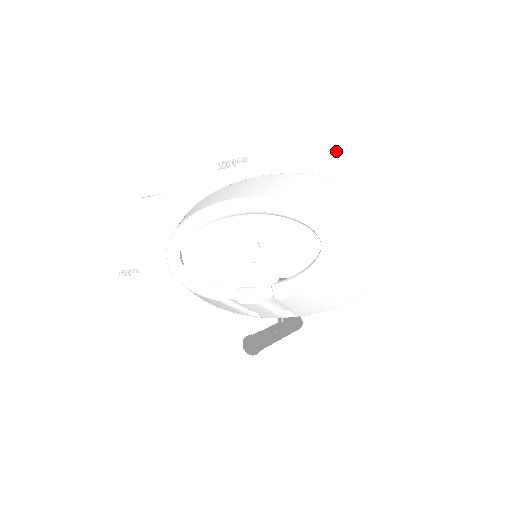
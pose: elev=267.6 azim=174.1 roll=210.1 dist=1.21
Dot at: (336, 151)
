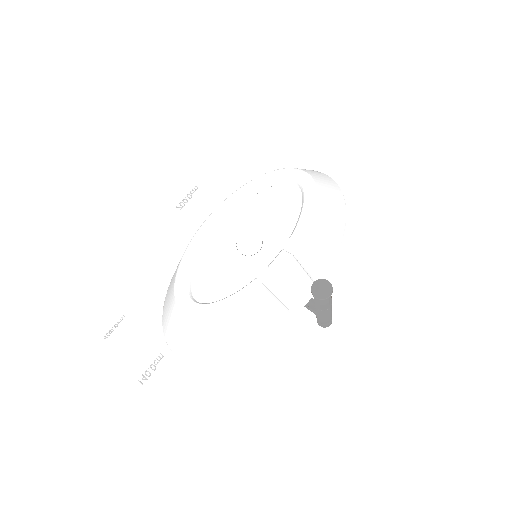
Dot at: (254, 135)
